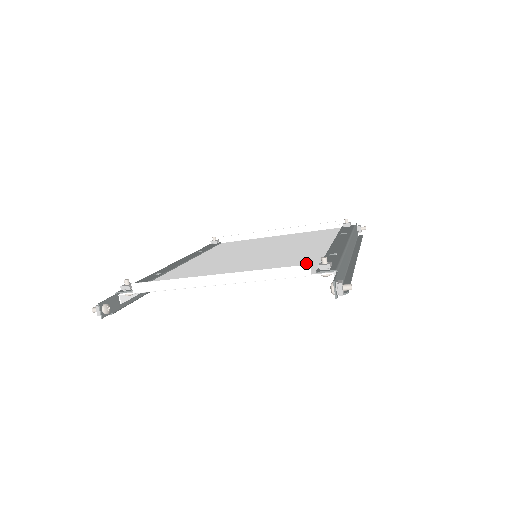
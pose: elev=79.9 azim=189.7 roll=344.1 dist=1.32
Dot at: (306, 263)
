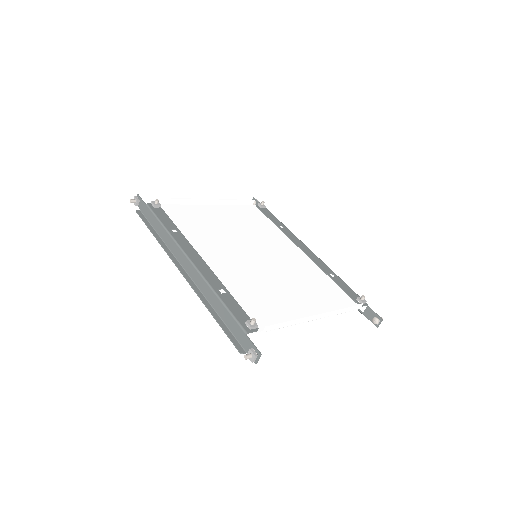
Dot at: (331, 287)
